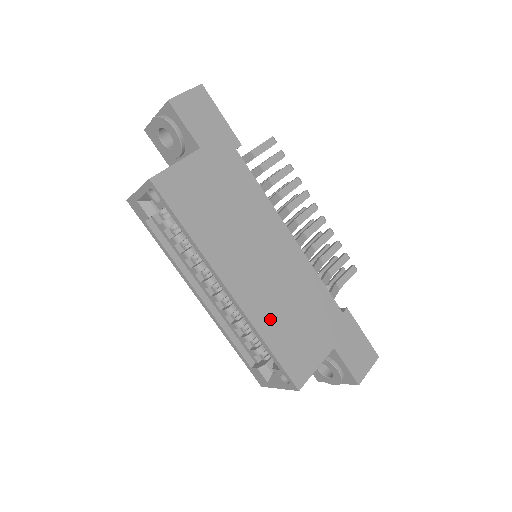
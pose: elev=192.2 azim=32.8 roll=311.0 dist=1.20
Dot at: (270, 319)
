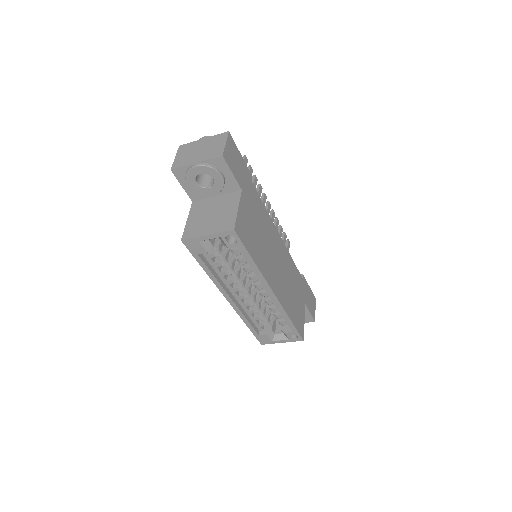
Dot at: (288, 302)
